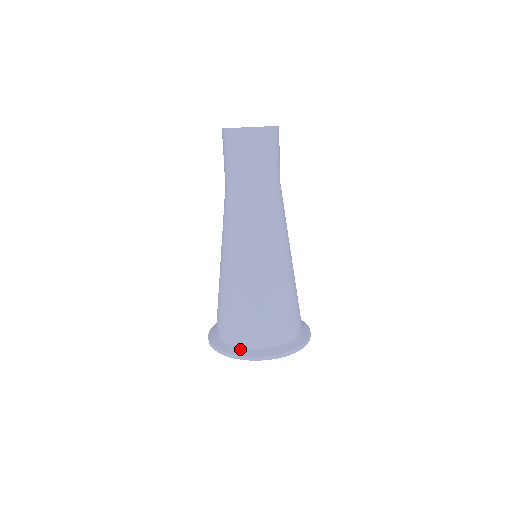
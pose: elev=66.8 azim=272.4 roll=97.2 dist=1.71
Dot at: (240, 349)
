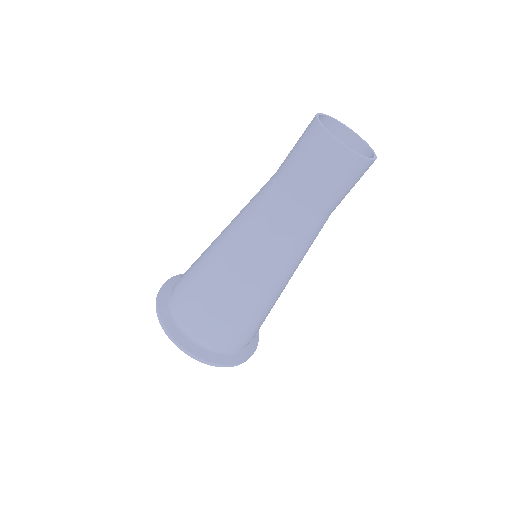
Dot at: (191, 343)
